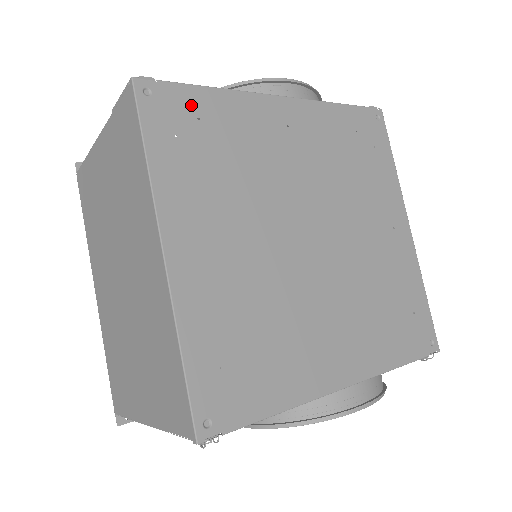
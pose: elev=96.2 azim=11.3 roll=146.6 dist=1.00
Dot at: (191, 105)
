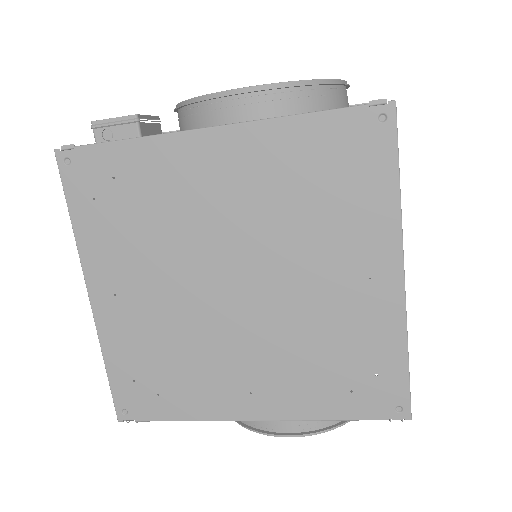
Dot at: (106, 165)
